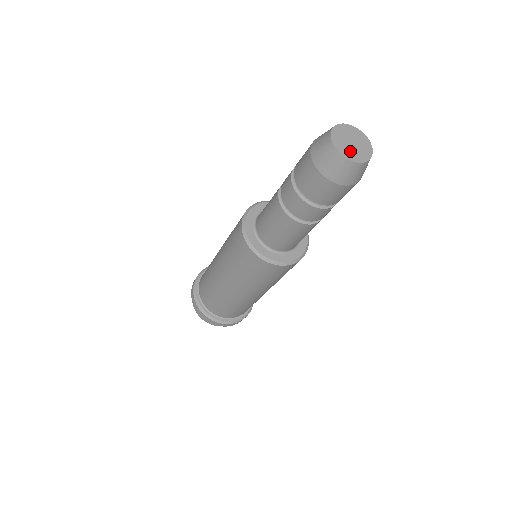
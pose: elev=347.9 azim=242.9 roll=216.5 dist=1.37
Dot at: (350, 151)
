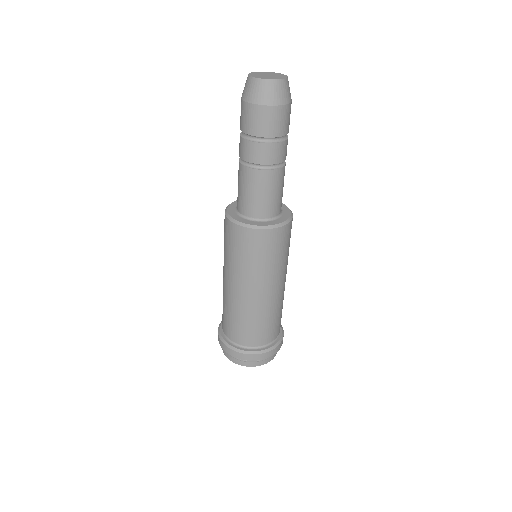
Dot at: (265, 77)
